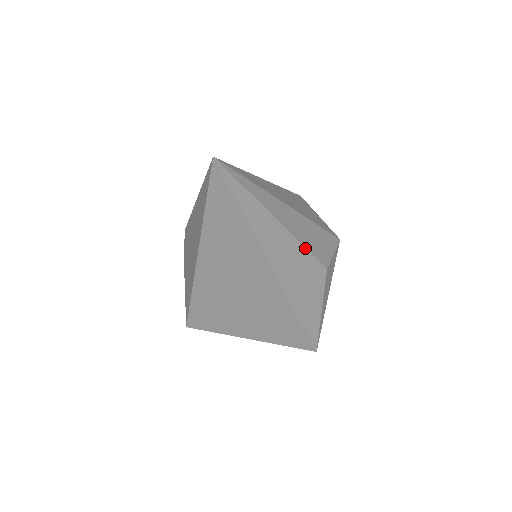
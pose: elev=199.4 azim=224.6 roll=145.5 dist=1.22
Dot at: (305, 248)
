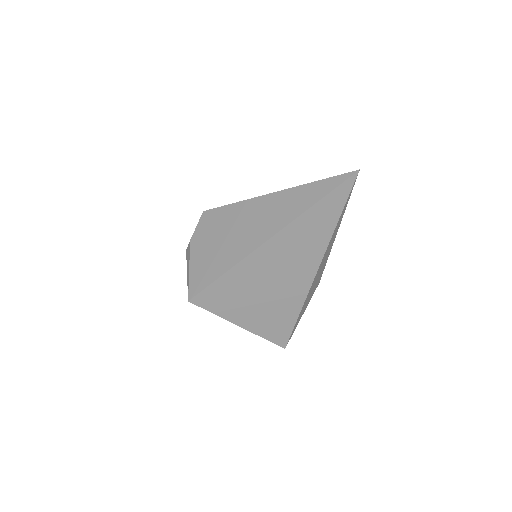
Dot at: occluded
